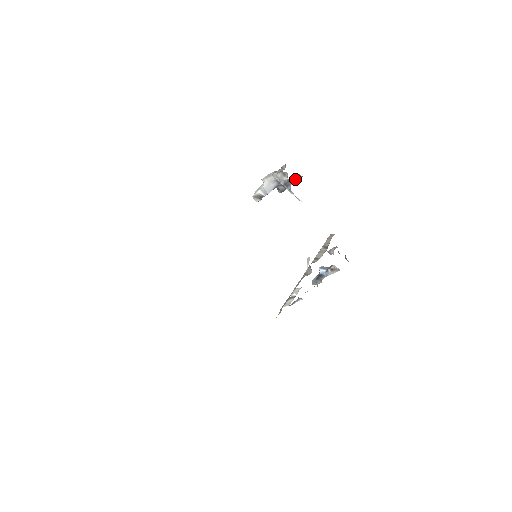
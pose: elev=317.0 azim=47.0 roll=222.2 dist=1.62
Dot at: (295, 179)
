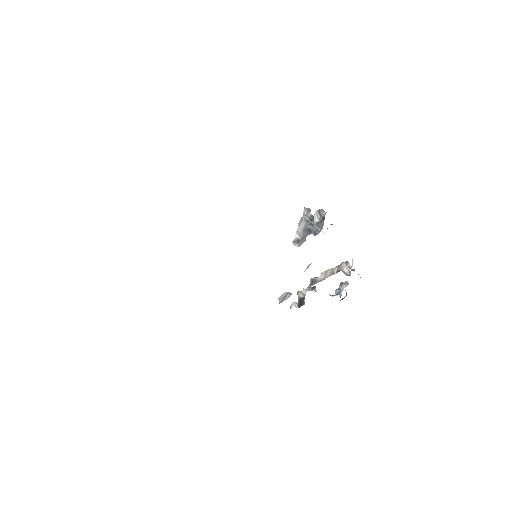
Dot at: (319, 214)
